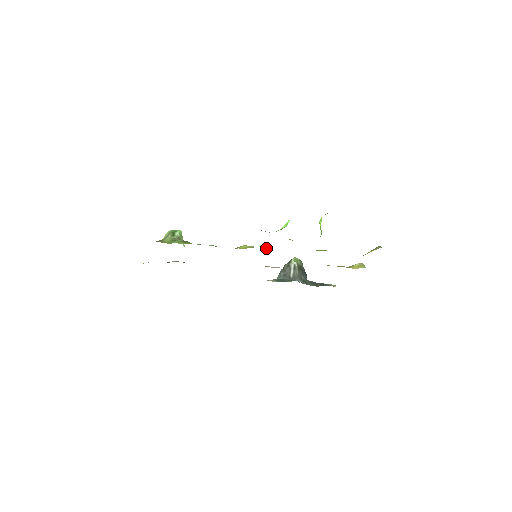
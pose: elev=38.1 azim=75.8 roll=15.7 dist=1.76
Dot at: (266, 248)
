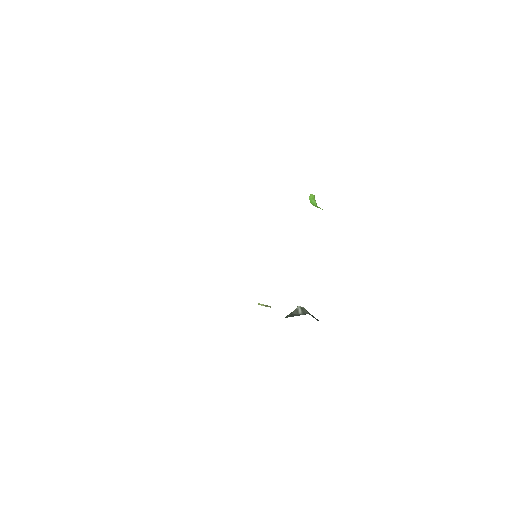
Dot at: (265, 305)
